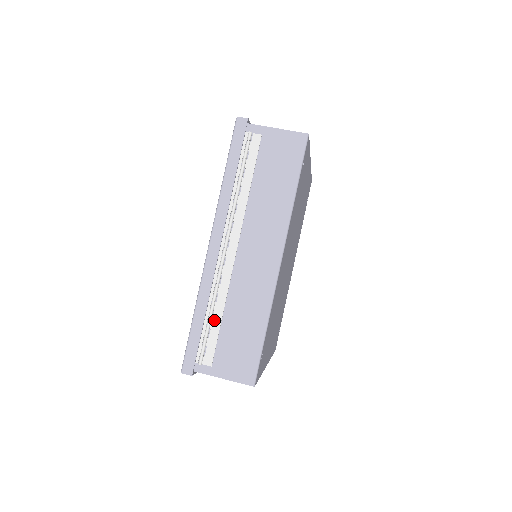
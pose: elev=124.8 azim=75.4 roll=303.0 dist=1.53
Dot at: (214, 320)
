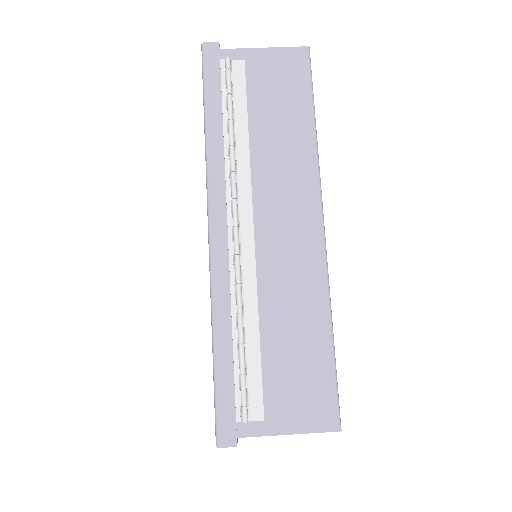
Dot at: (248, 343)
